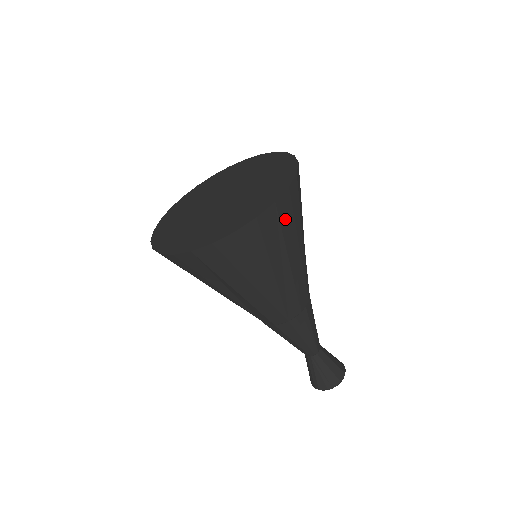
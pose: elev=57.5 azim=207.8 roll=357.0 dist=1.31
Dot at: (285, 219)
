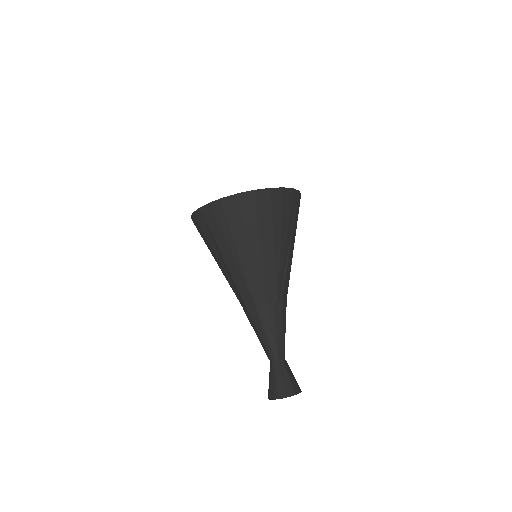
Dot at: (263, 209)
